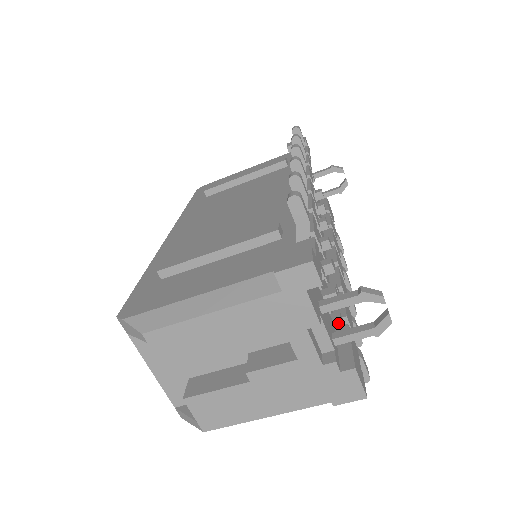
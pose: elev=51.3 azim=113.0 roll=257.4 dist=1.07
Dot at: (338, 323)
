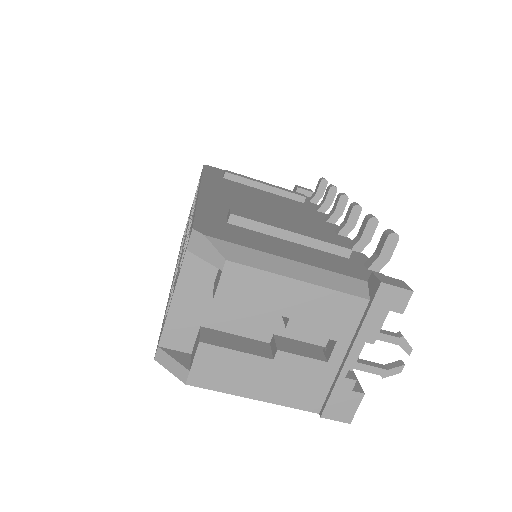
Dot at: occluded
